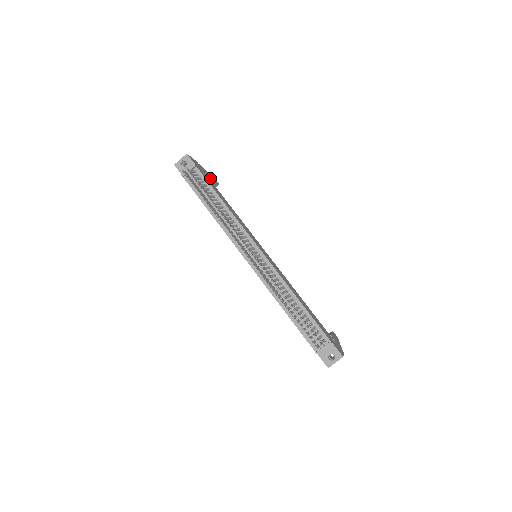
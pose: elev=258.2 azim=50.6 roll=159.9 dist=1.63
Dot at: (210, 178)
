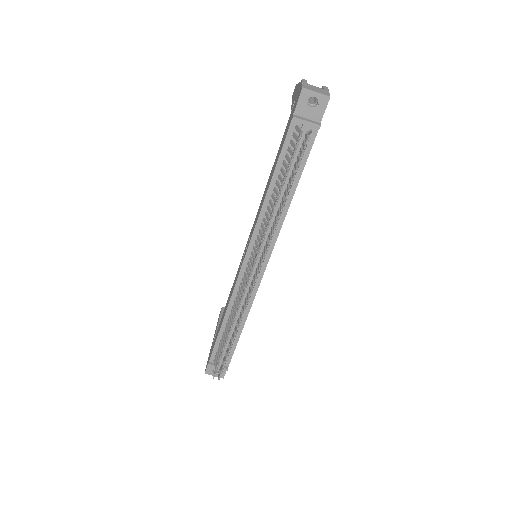
Dot at: occluded
